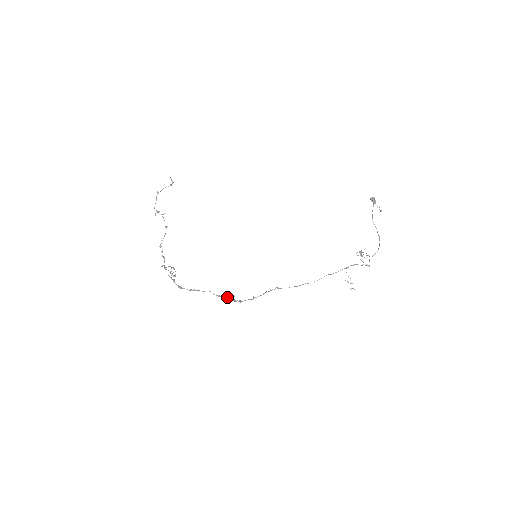
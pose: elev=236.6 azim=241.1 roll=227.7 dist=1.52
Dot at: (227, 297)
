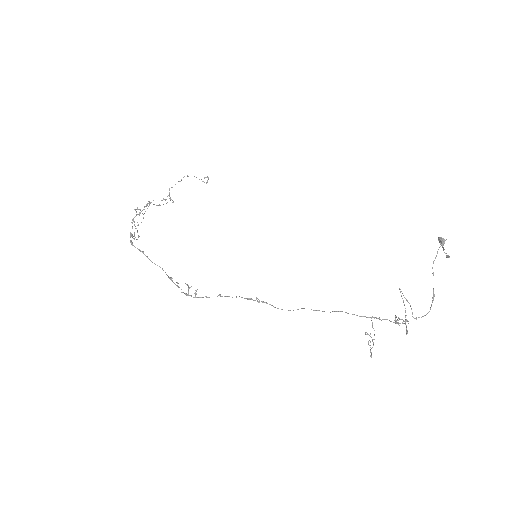
Dot at: occluded
